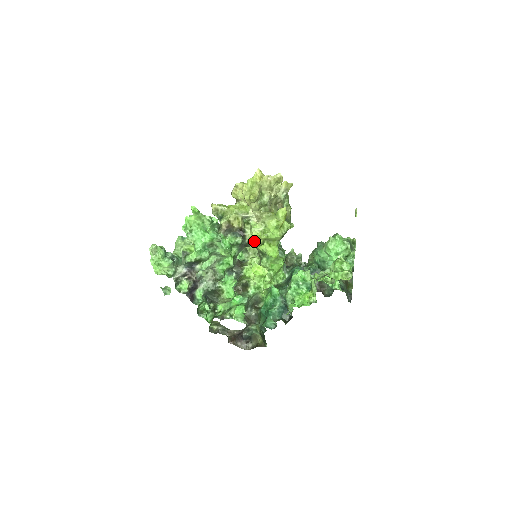
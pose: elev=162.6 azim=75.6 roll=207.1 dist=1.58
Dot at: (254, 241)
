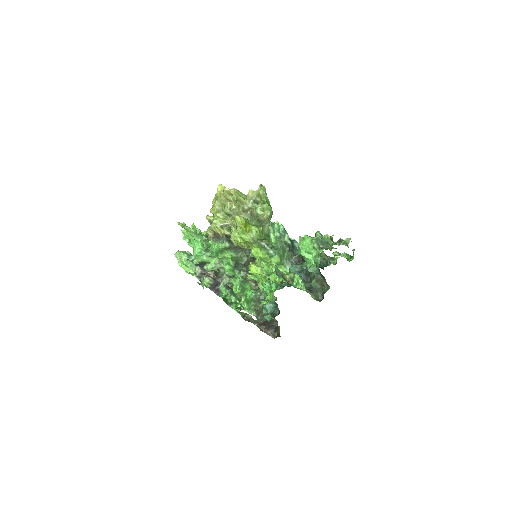
Dot at: (241, 244)
